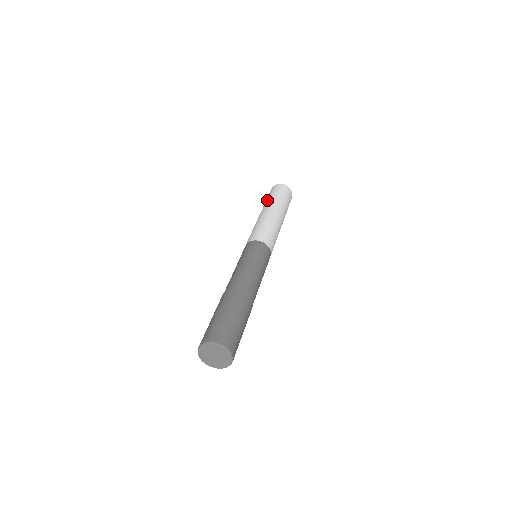
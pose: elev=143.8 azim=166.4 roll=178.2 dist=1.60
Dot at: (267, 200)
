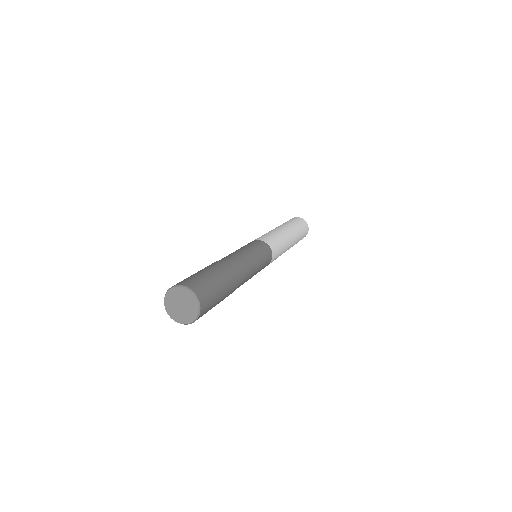
Dot at: occluded
